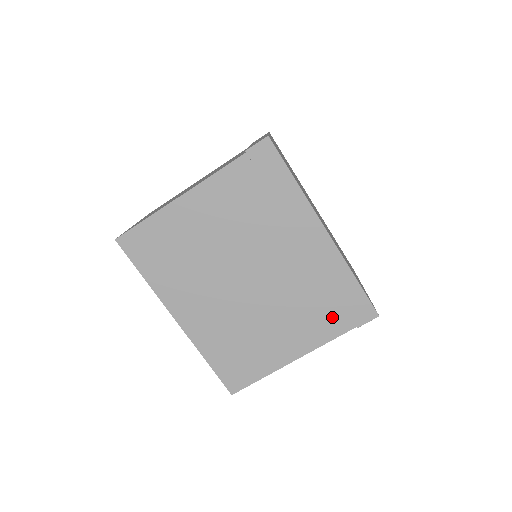
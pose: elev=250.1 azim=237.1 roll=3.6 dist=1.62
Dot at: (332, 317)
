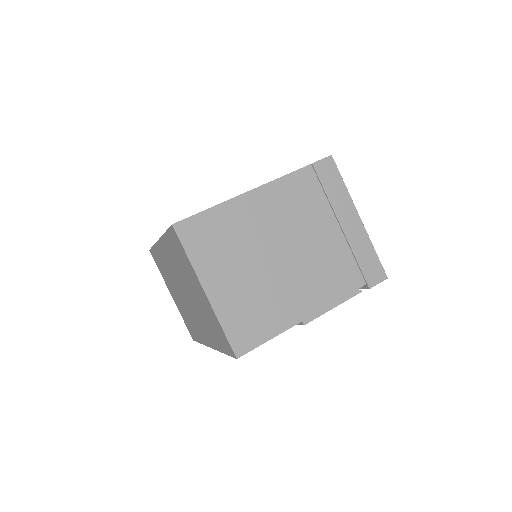
Dot at: occluded
